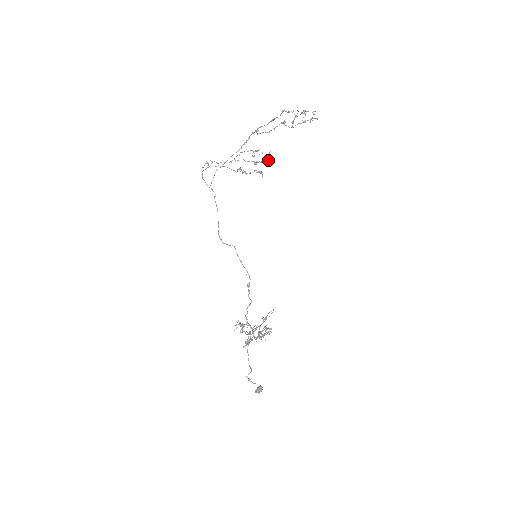
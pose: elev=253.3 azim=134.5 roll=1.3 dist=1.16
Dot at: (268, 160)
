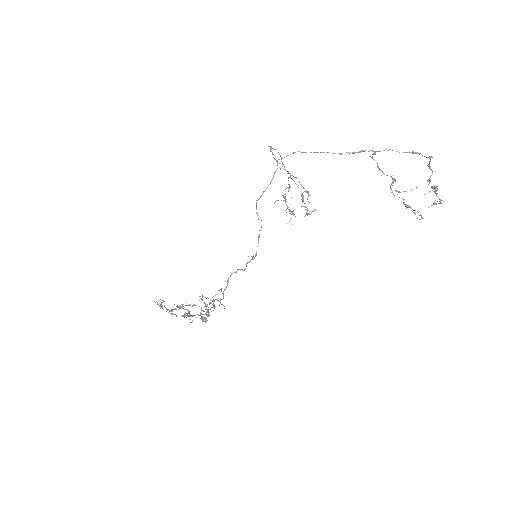
Dot at: (307, 214)
